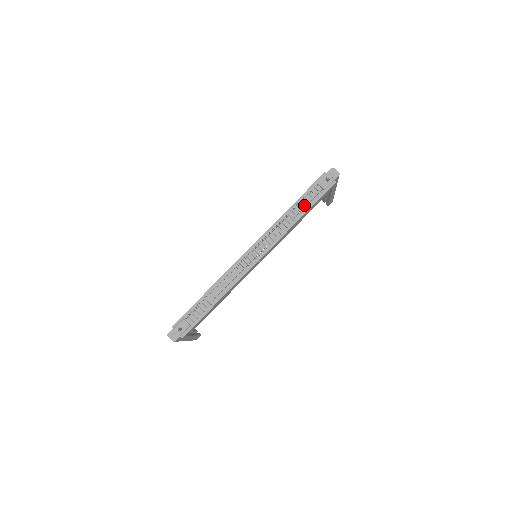
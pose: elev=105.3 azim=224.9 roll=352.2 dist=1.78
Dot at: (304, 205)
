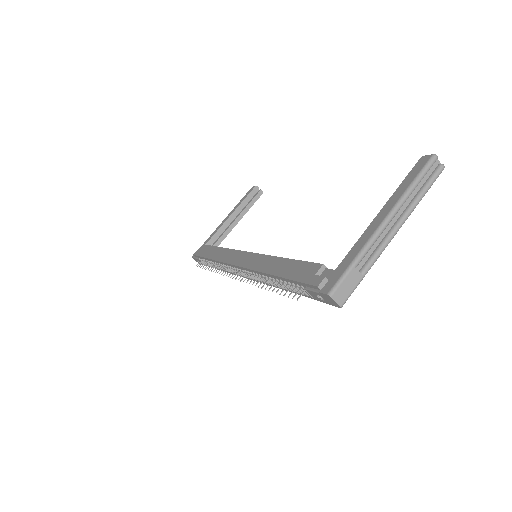
Dot at: occluded
